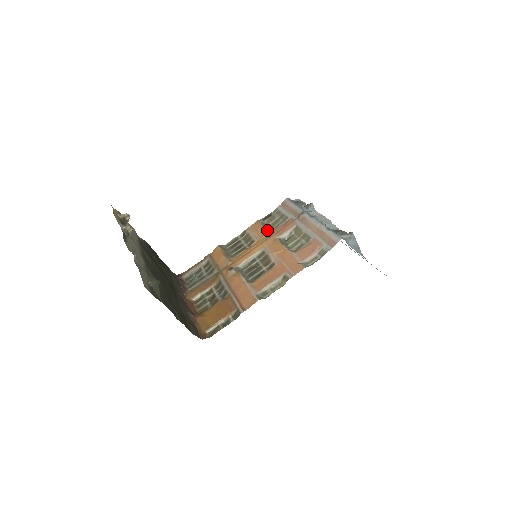
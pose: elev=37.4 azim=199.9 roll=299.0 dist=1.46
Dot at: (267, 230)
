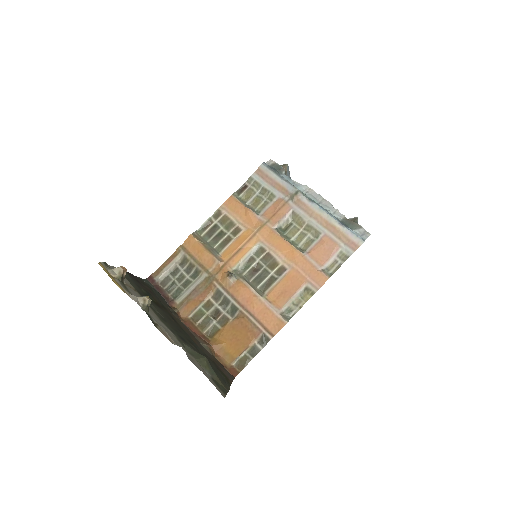
Dot at: (254, 214)
